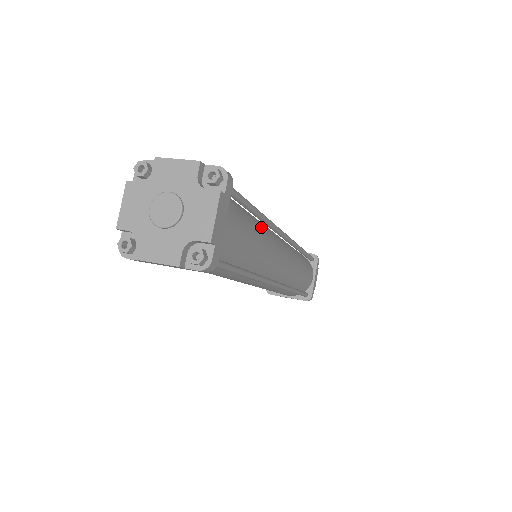
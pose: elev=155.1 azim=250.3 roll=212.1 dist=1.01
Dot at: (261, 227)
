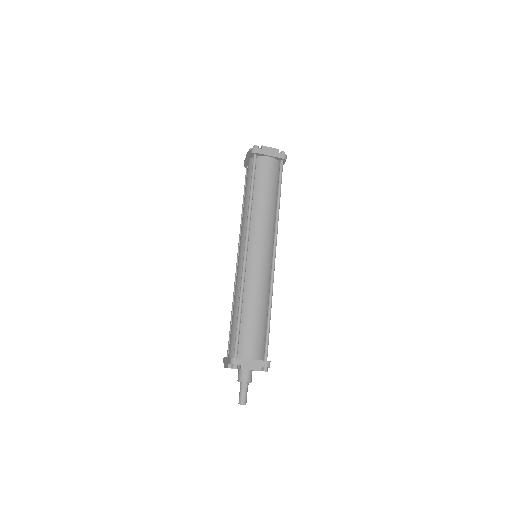
Dot at: occluded
